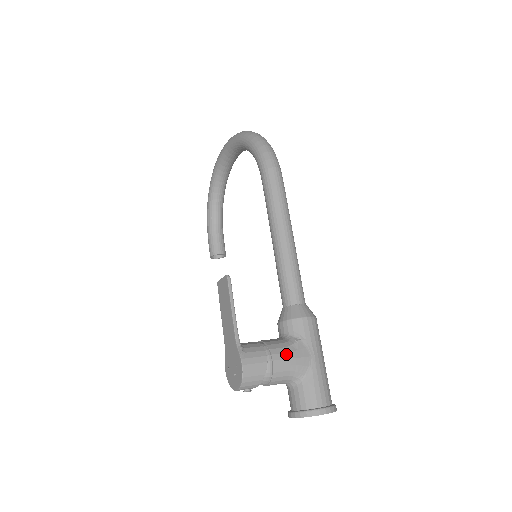
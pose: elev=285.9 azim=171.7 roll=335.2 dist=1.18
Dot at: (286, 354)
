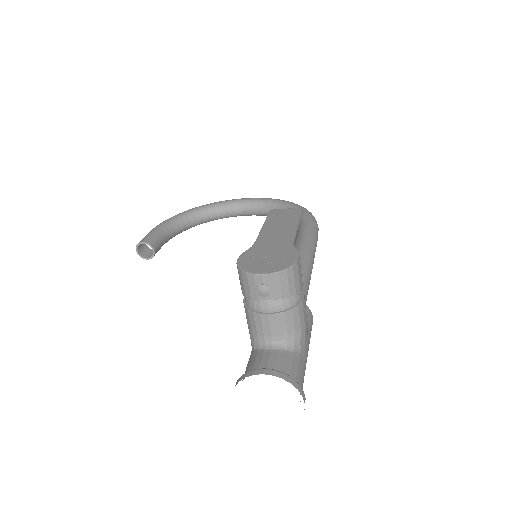
Dot at: occluded
